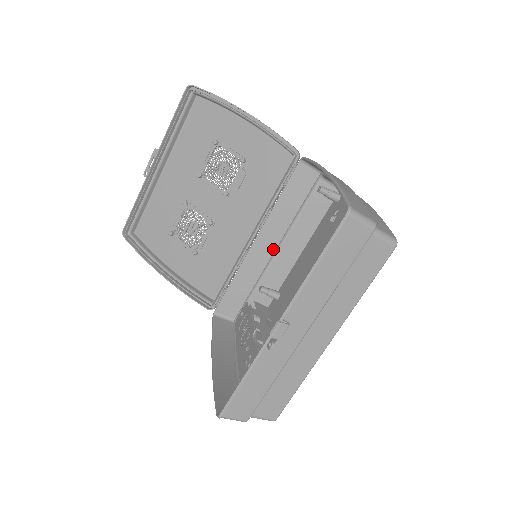
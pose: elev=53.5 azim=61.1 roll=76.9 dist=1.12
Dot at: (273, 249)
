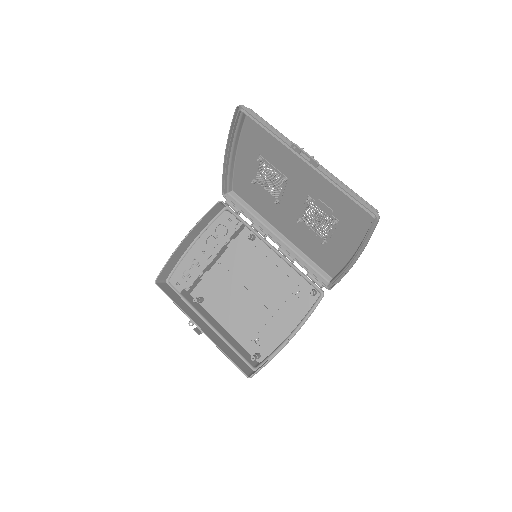
Dot at: occluded
